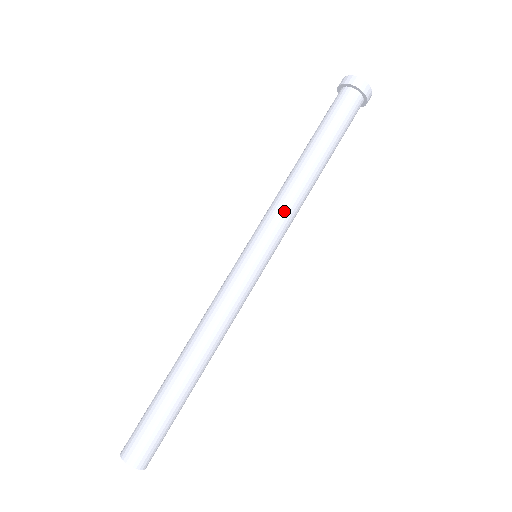
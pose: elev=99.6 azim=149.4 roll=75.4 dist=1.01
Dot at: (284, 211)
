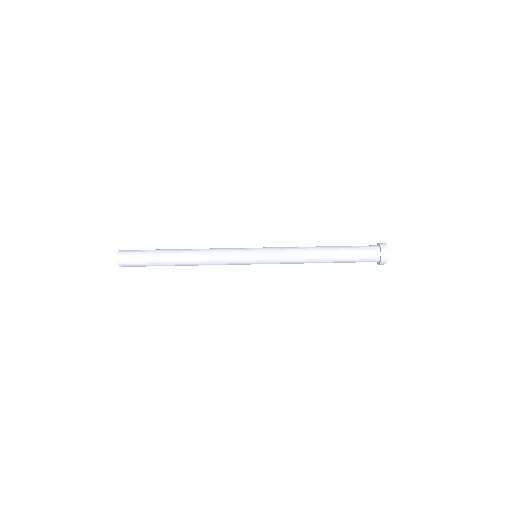
Dot at: (287, 254)
